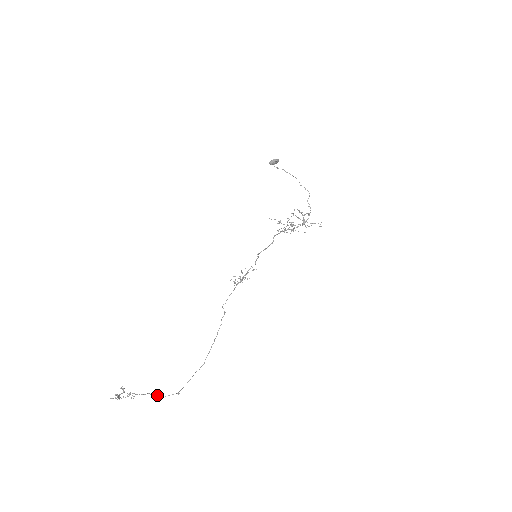
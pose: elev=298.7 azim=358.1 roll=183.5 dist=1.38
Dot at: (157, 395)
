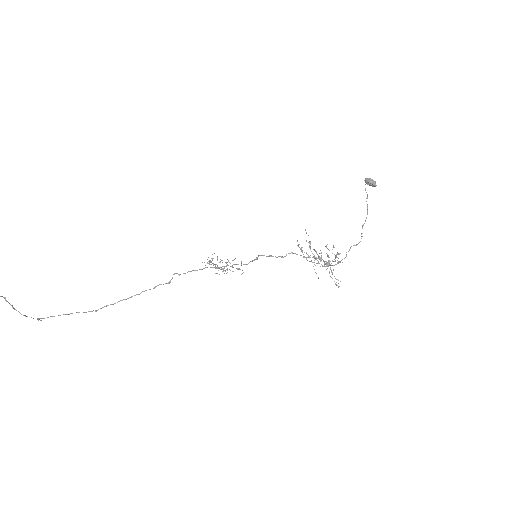
Dot at: occluded
